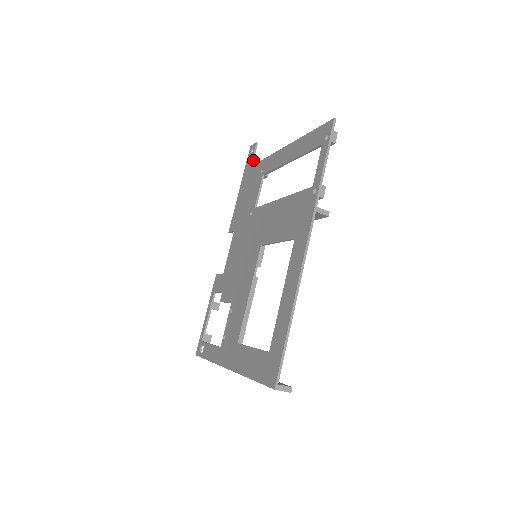
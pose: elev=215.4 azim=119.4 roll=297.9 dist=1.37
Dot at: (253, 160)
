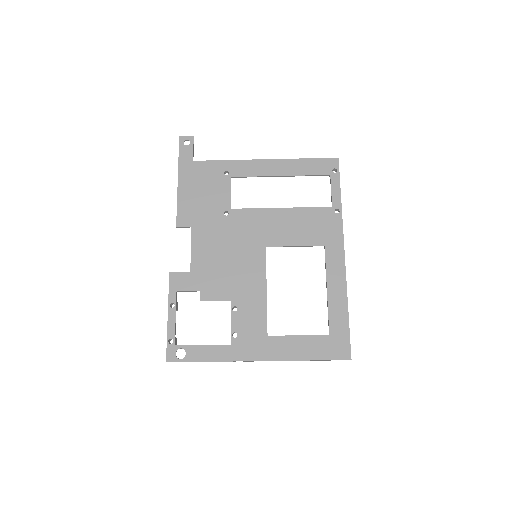
Dot at: (193, 154)
